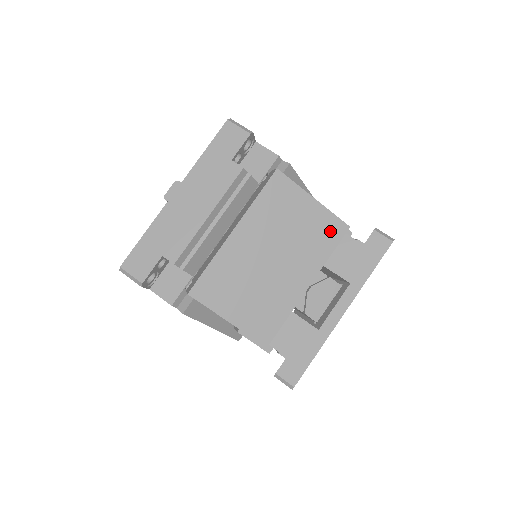
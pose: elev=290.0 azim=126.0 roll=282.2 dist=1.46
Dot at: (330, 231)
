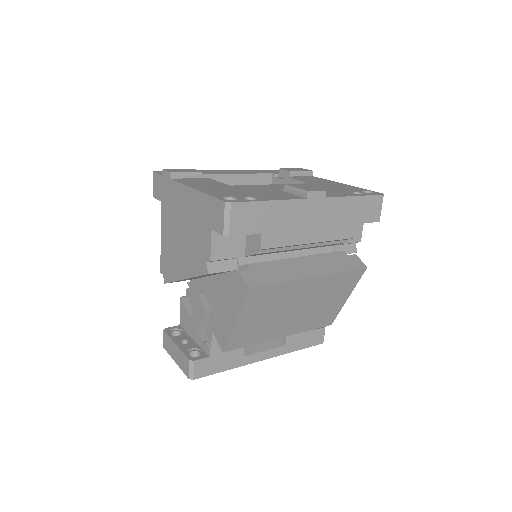
Dot at: (326, 319)
